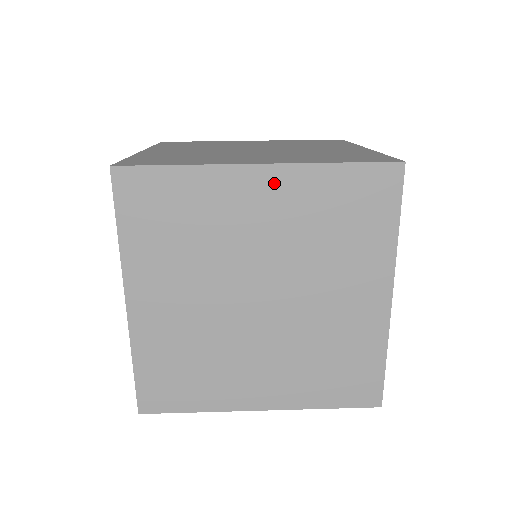
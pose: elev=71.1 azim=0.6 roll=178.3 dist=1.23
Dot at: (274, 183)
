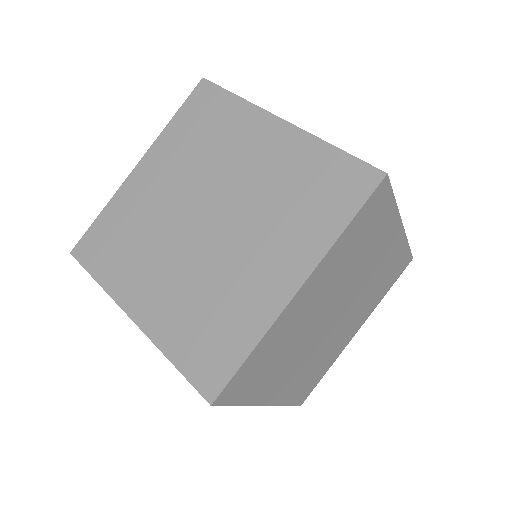
Dot at: occluded
